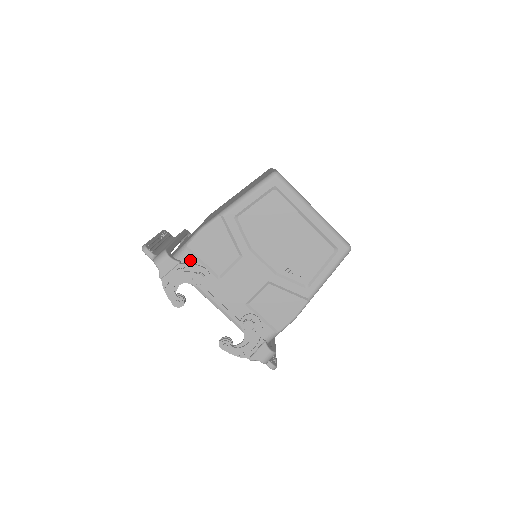
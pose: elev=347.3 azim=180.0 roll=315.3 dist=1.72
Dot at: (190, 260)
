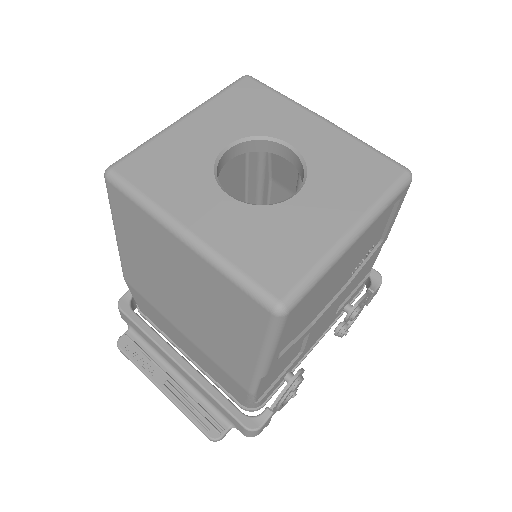
Dot at: (269, 393)
